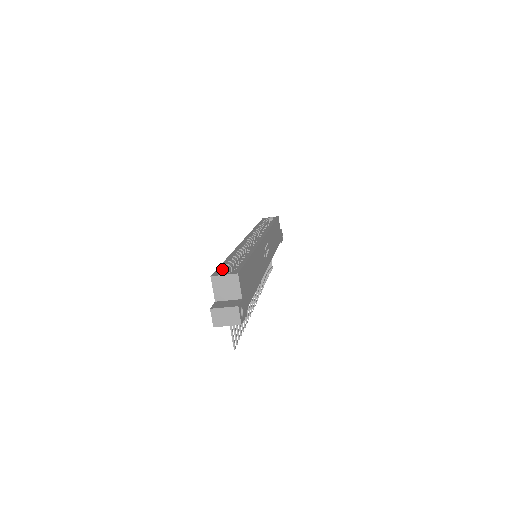
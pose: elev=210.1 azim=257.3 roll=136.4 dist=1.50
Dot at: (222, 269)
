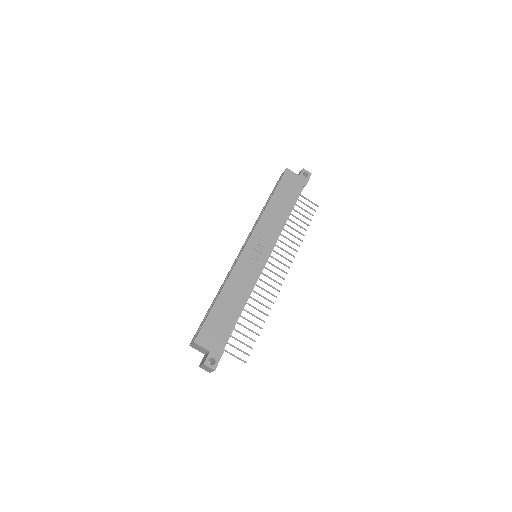
Dot at: (197, 332)
